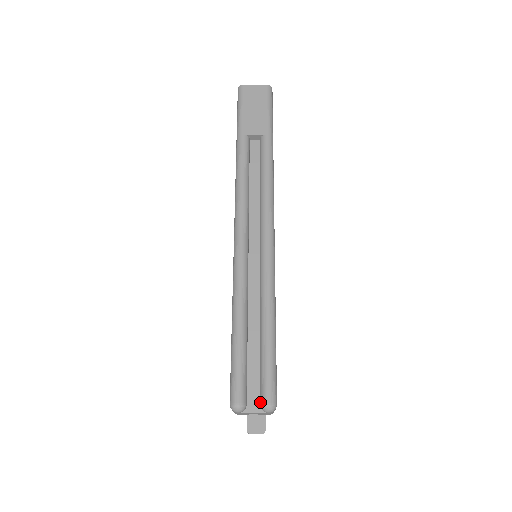
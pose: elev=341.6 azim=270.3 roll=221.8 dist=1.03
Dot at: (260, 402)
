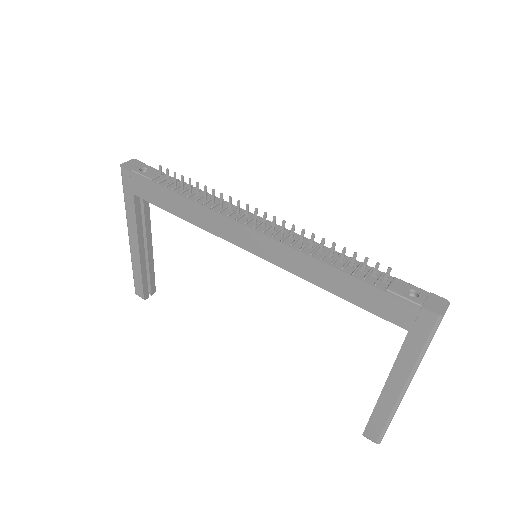
Dot at: occluded
